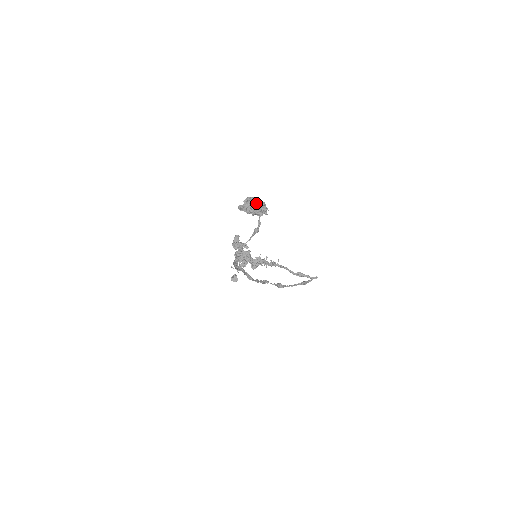
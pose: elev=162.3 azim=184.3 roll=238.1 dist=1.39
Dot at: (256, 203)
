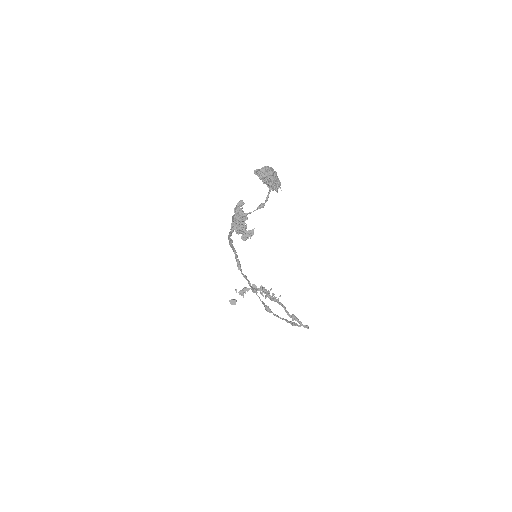
Dot at: (271, 171)
